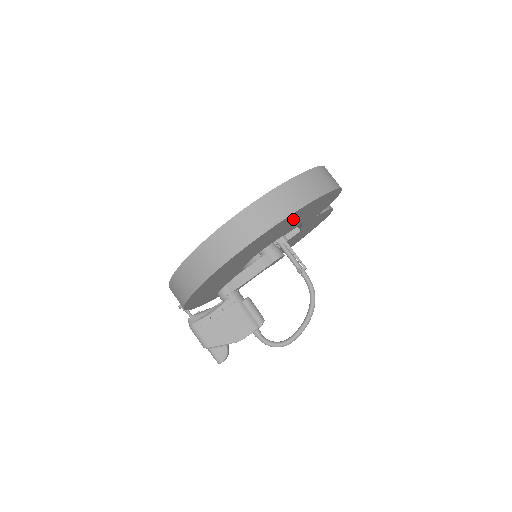
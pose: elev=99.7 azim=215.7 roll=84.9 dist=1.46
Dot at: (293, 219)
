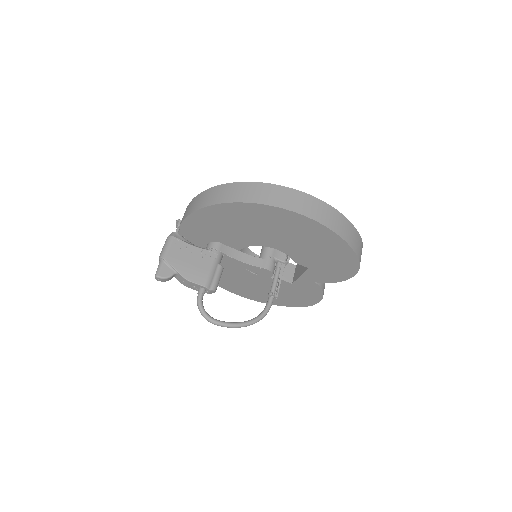
Dot at: (320, 243)
